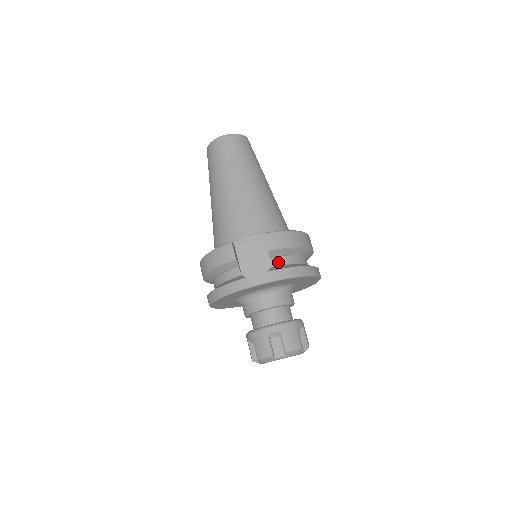
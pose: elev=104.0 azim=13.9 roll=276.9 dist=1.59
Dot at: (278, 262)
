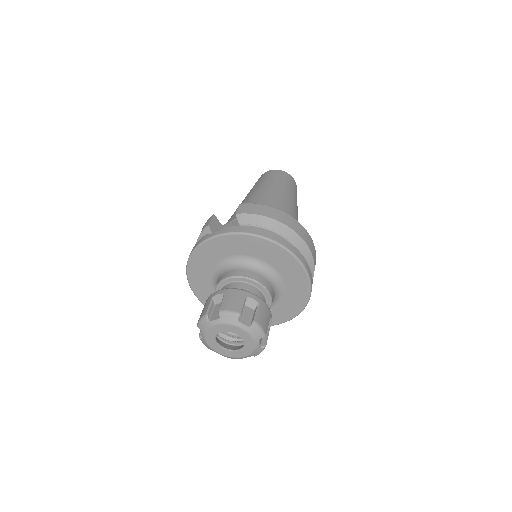
Dot at: occluded
